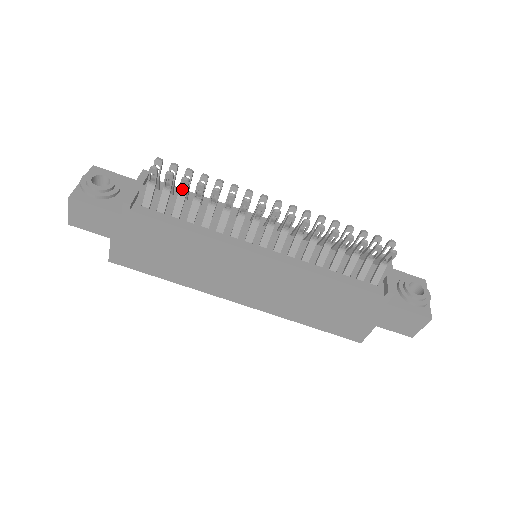
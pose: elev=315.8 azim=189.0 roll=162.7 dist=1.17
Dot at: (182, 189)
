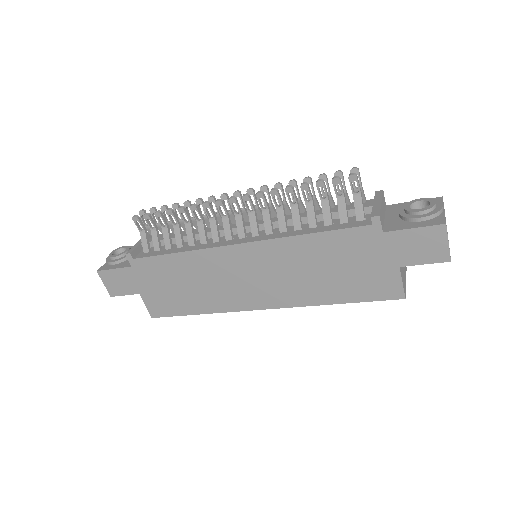
Dot at: occluded
